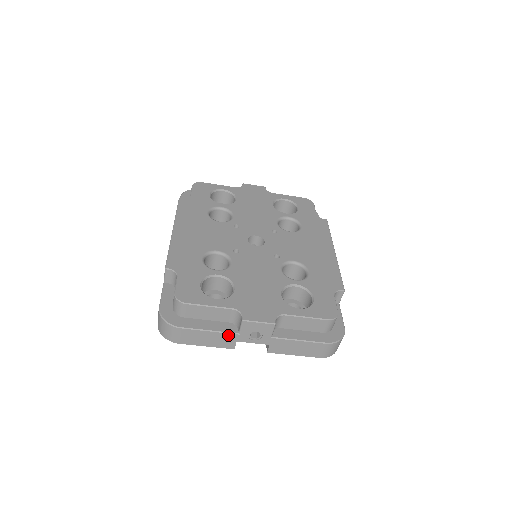
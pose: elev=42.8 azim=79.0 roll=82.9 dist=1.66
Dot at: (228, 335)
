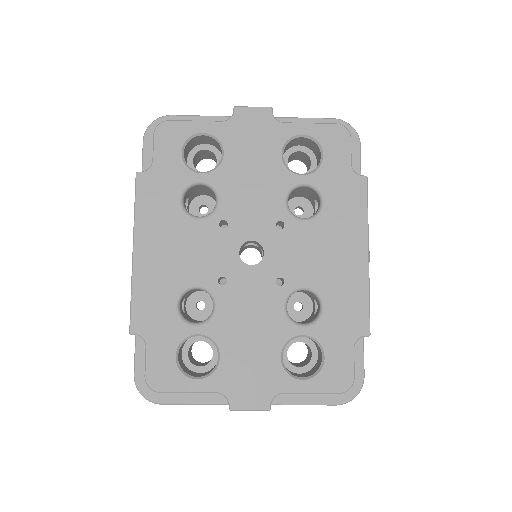
Dot at: (218, 404)
